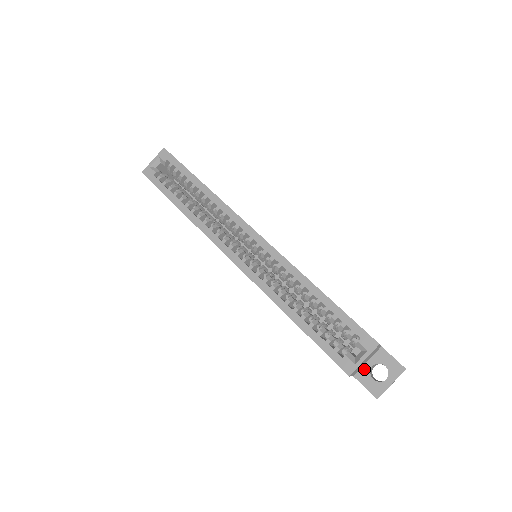
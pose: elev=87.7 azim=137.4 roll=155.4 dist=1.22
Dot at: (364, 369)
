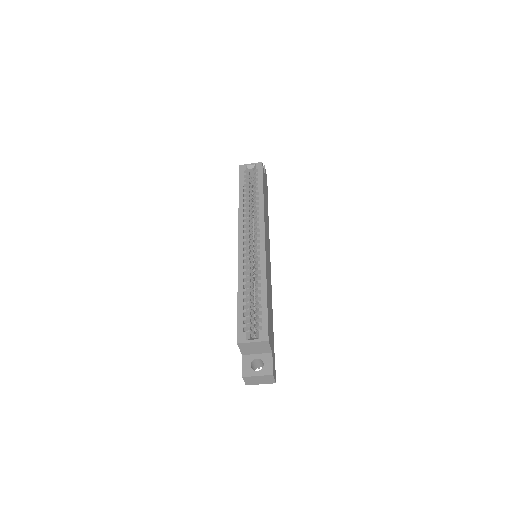
Dot at: (251, 356)
